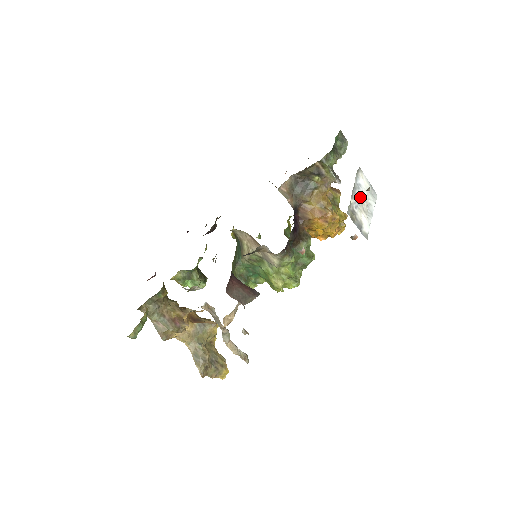
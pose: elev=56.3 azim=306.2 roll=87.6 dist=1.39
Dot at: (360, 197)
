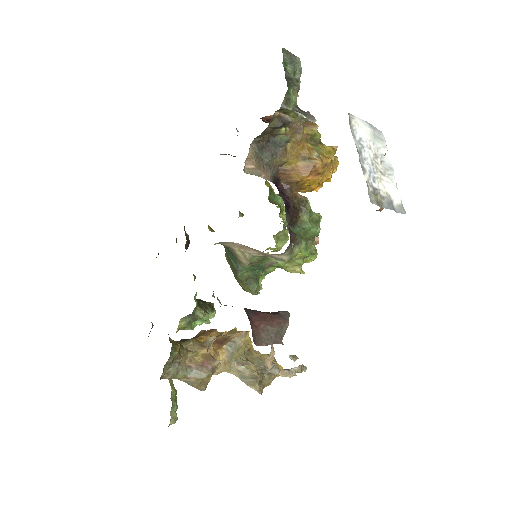
Dot at: (369, 158)
